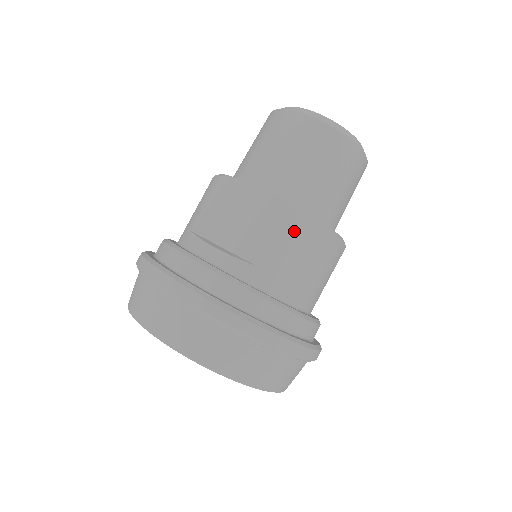
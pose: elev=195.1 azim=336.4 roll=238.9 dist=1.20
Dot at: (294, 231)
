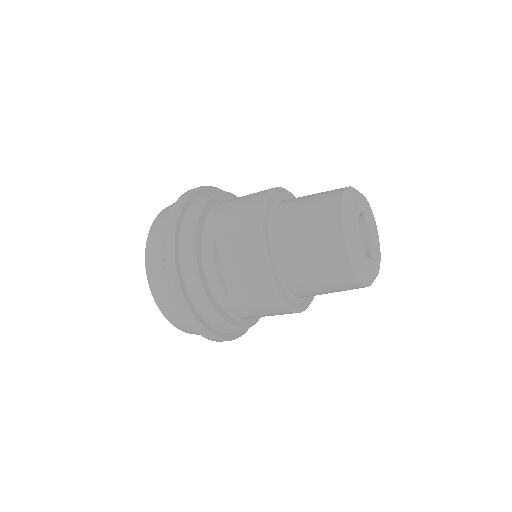
Dot at: (268, 304)
